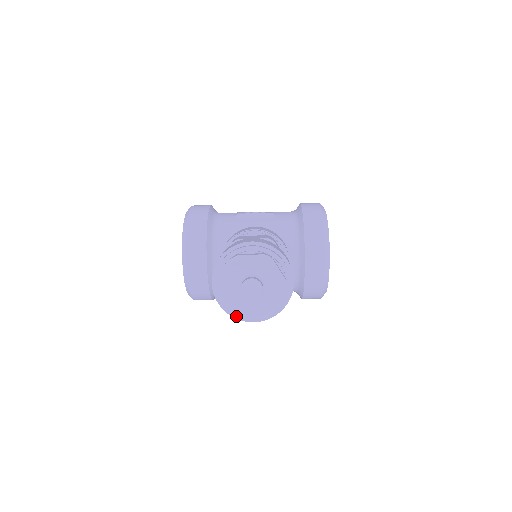
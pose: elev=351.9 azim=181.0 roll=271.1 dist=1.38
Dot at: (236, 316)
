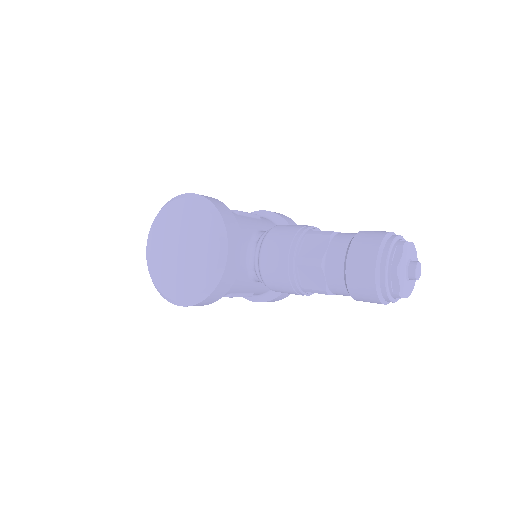
Dot at: (400, 296)
